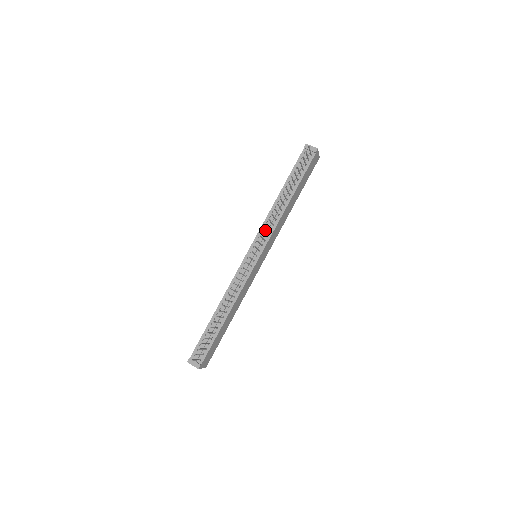
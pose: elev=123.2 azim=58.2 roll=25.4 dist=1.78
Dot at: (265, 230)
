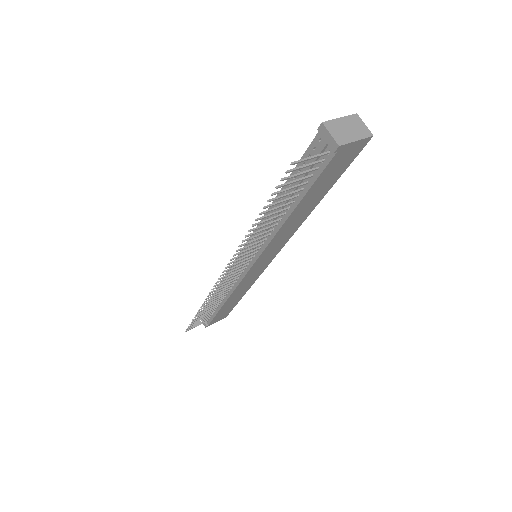
Dot at: occluded
